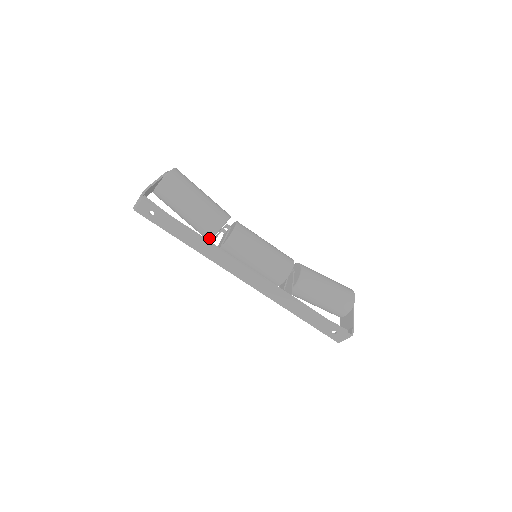
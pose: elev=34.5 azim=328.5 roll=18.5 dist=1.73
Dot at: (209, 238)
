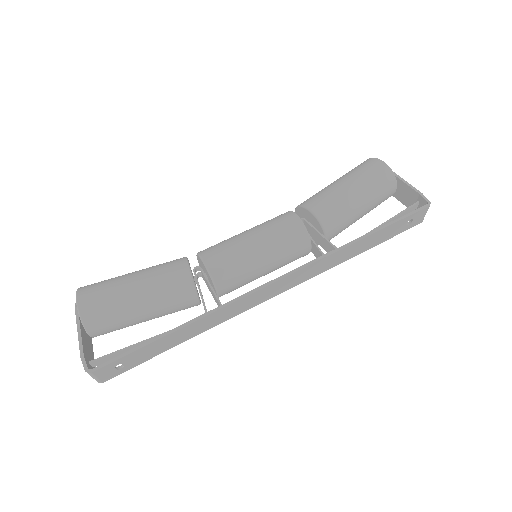
Dot at: (197, 304)
